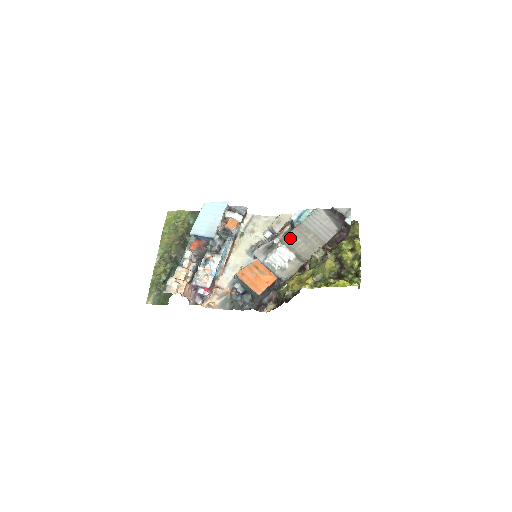
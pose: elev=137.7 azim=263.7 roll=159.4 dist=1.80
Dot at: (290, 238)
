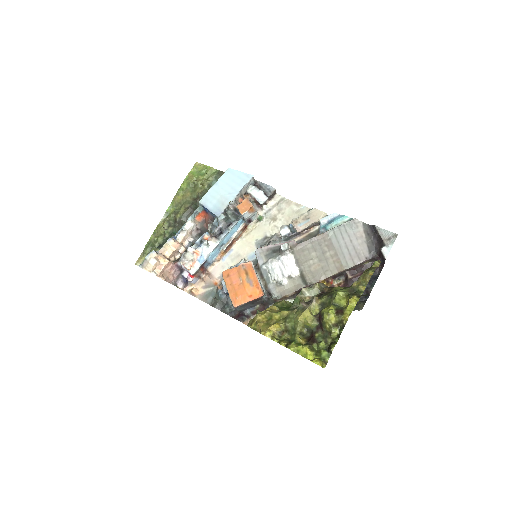
Dot at: (304, 247)
